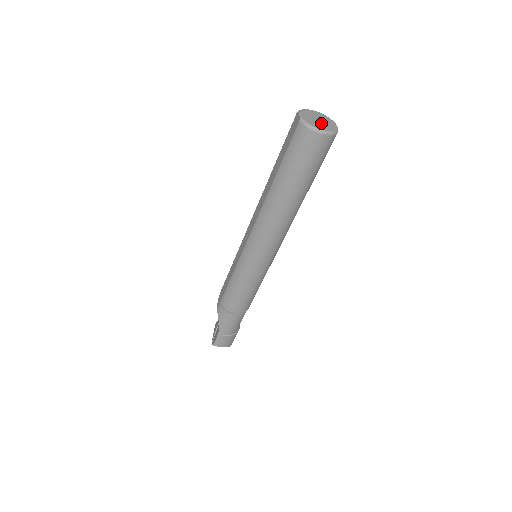
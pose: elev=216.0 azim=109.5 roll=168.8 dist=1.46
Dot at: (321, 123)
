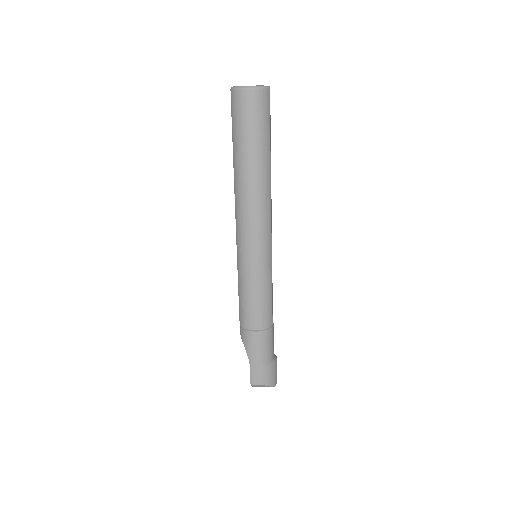
Dot at: occluded
